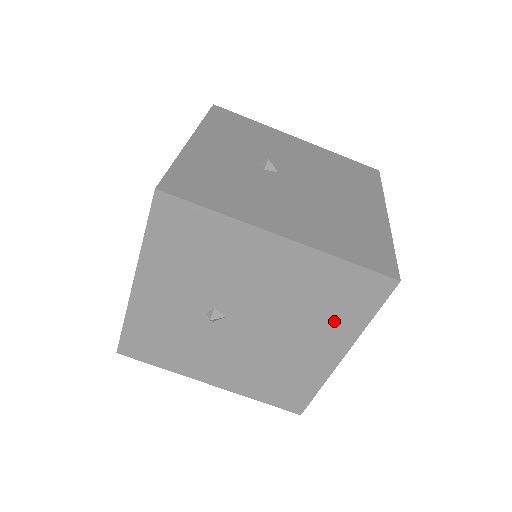
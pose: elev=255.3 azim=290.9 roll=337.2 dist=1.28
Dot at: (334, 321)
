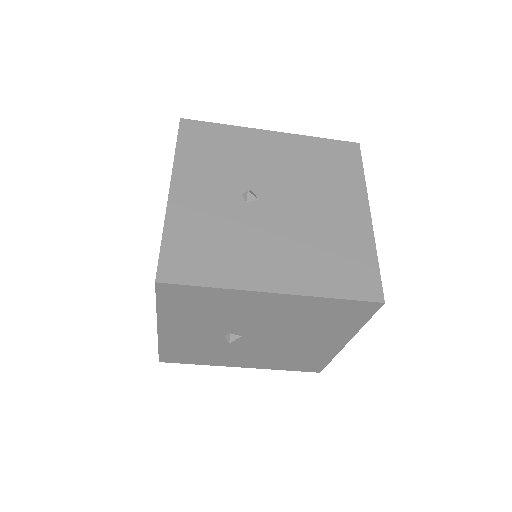
Dot at: (333, 328)
